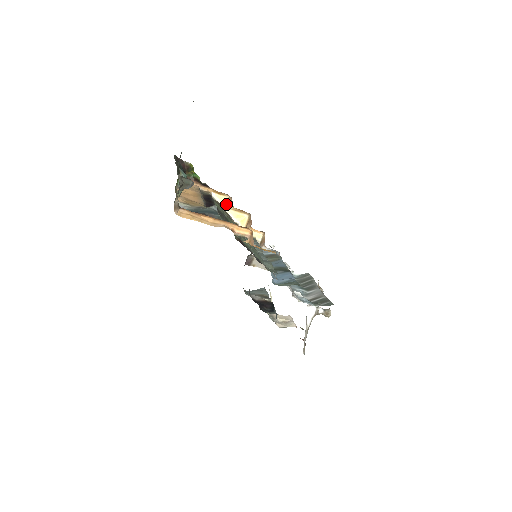
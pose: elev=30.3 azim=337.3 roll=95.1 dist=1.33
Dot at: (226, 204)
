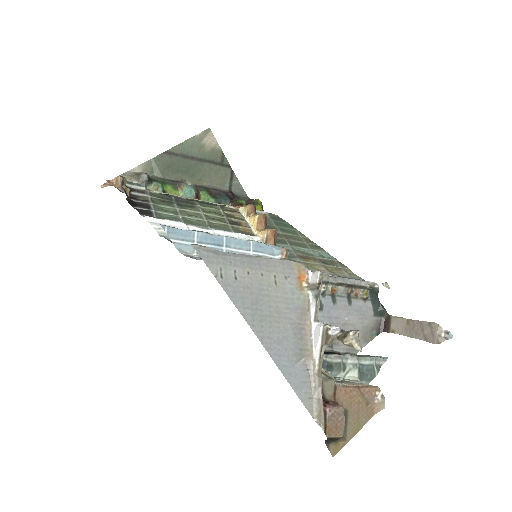
Dot at: (246, 213)
